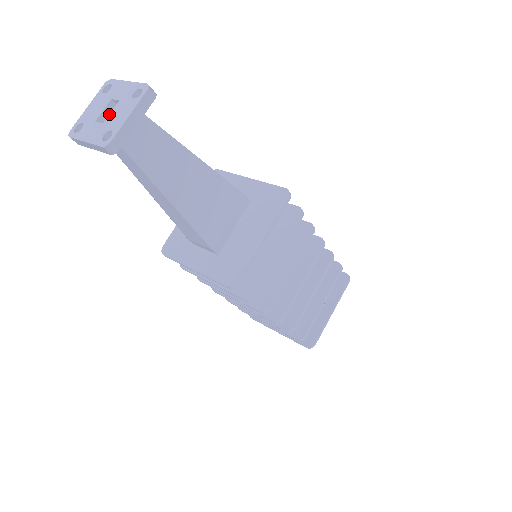
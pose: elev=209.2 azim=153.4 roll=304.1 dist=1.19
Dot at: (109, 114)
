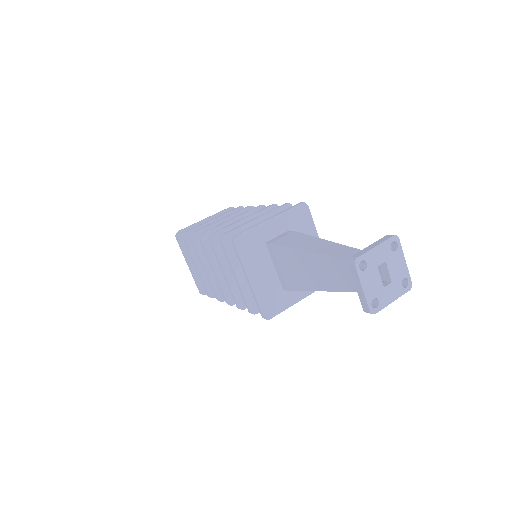
Dot at: (390, 274)
